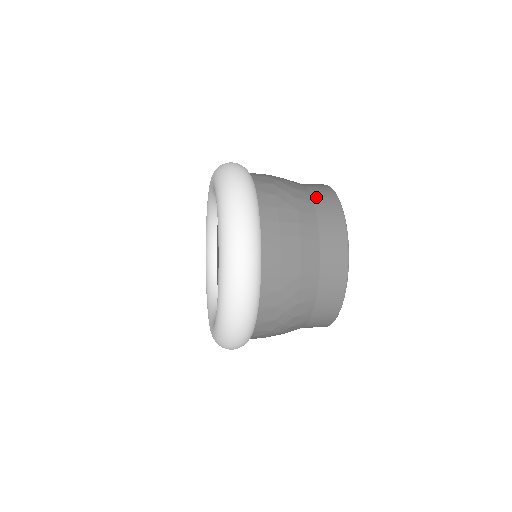
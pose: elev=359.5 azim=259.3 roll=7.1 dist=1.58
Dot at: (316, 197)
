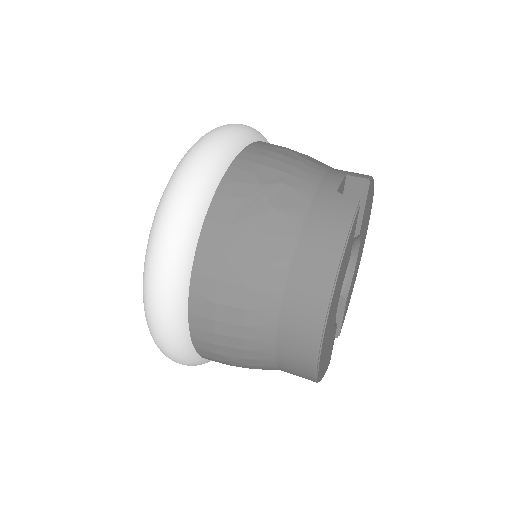
Dot at: (298, 260)
